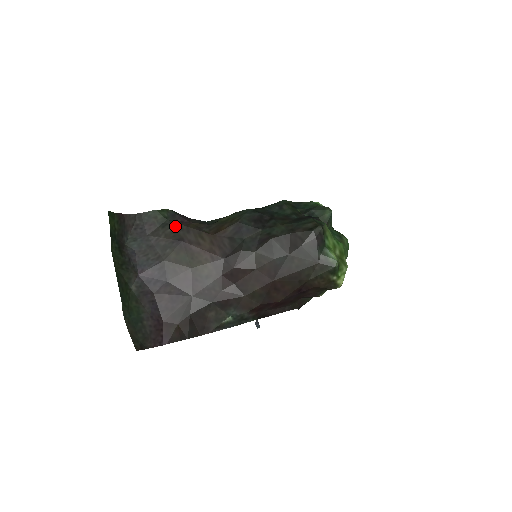
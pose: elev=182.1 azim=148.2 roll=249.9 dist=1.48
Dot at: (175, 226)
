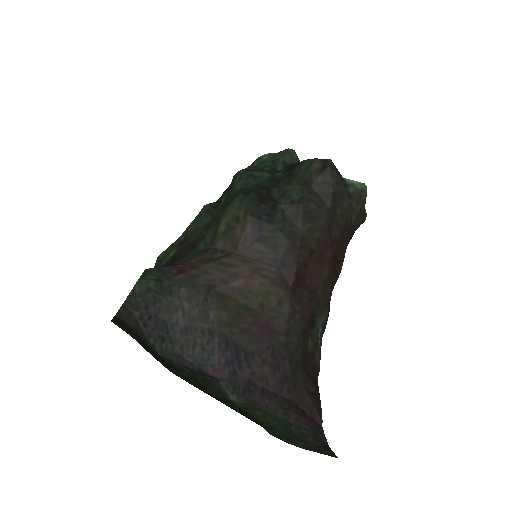
Dot at: (183, 280)
